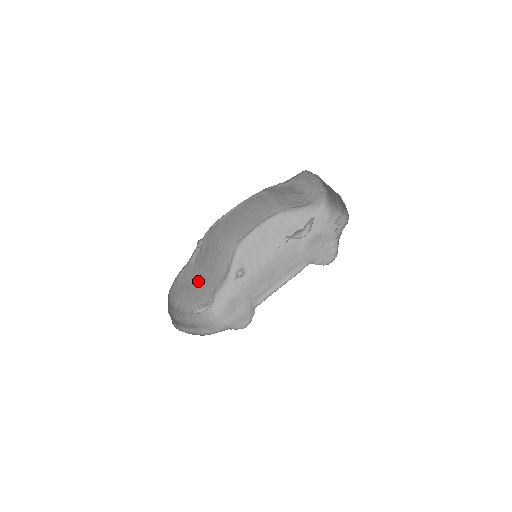
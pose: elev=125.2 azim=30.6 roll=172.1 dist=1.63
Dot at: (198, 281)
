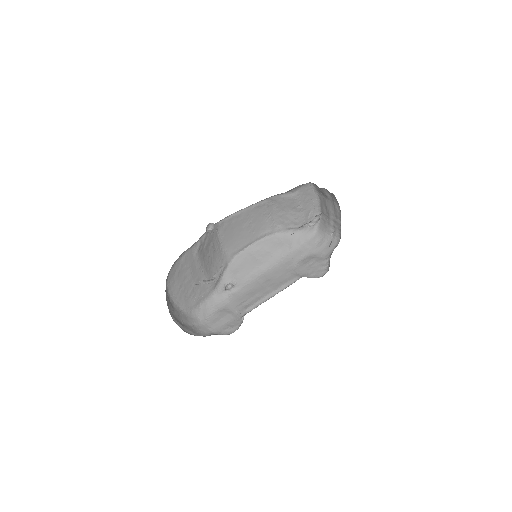
Dot at: (193, 276)
